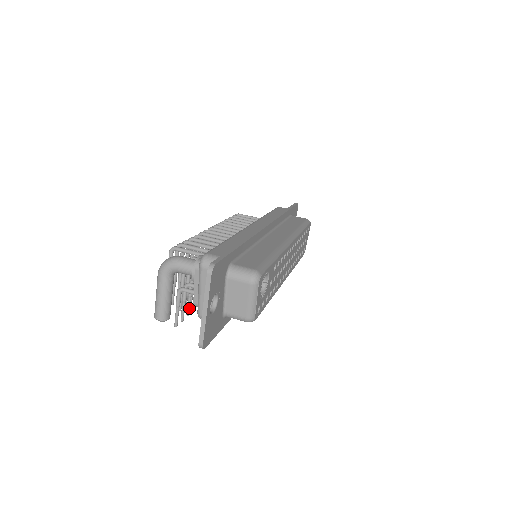
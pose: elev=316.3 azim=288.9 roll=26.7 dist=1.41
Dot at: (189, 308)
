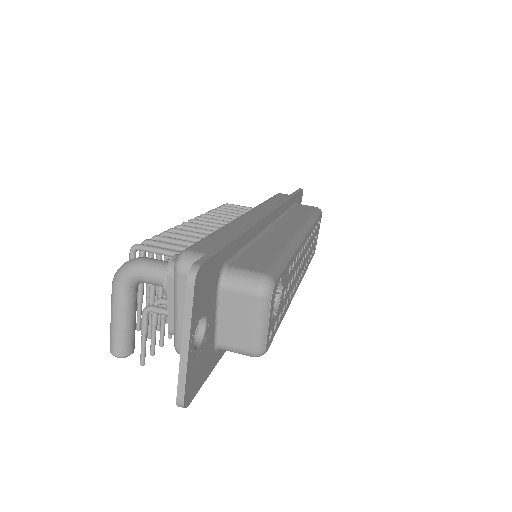
Dot at: (163, 335)
